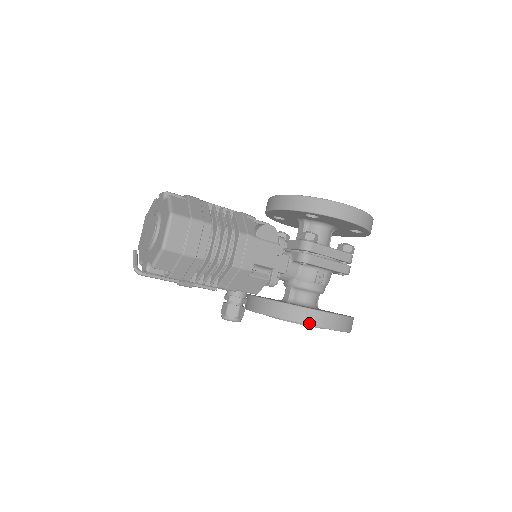
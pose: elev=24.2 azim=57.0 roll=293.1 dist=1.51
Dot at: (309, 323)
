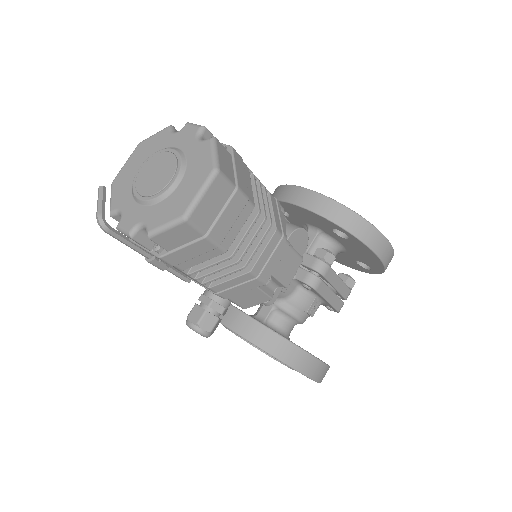
Dot at: (297, 368)
